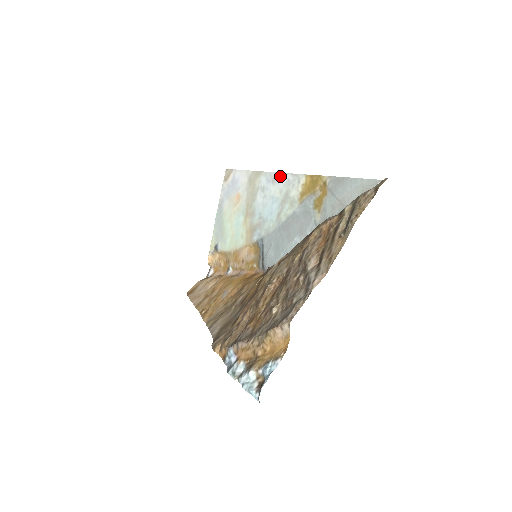
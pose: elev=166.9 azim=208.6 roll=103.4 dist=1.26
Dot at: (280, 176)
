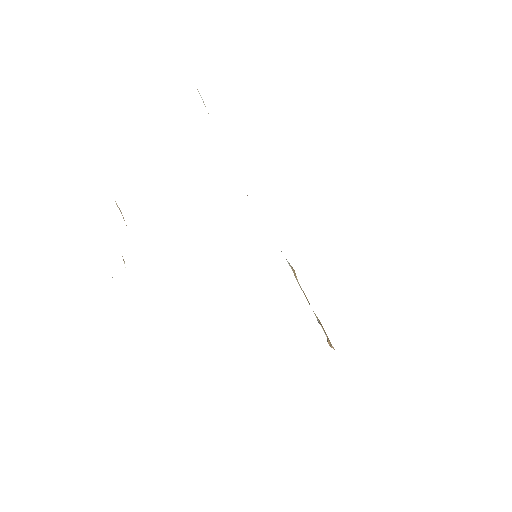
Dot at: occluded
